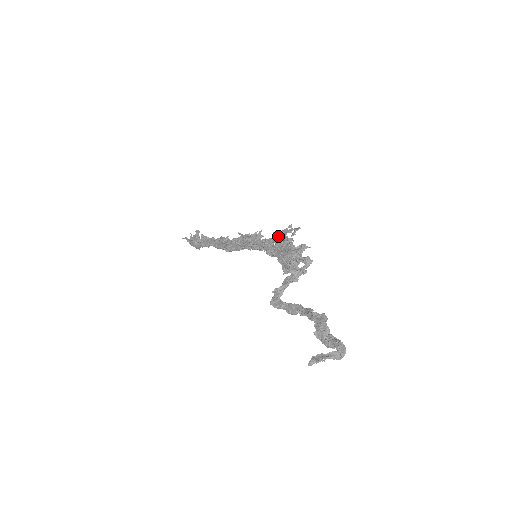
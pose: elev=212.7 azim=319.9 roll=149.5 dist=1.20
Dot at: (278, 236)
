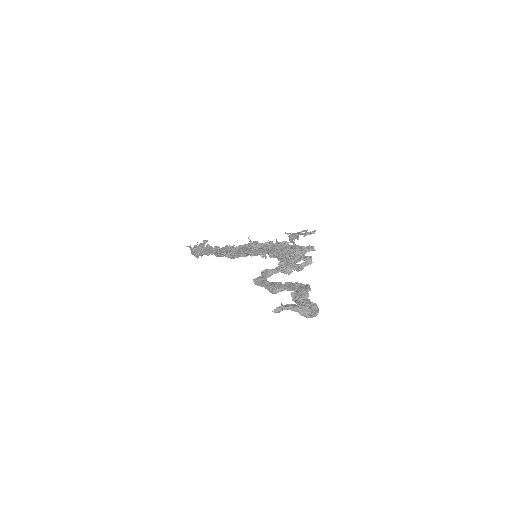
Dot at: (289, 235)
